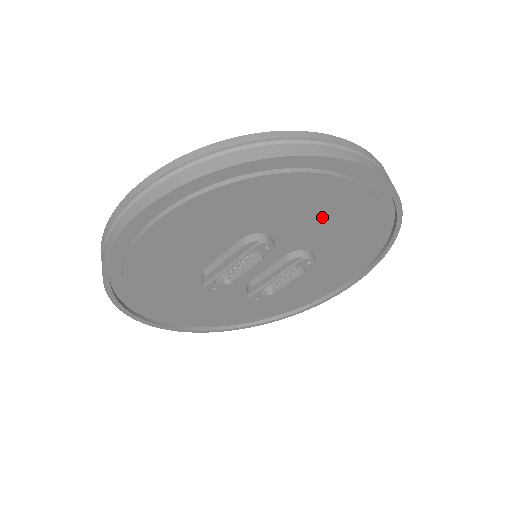
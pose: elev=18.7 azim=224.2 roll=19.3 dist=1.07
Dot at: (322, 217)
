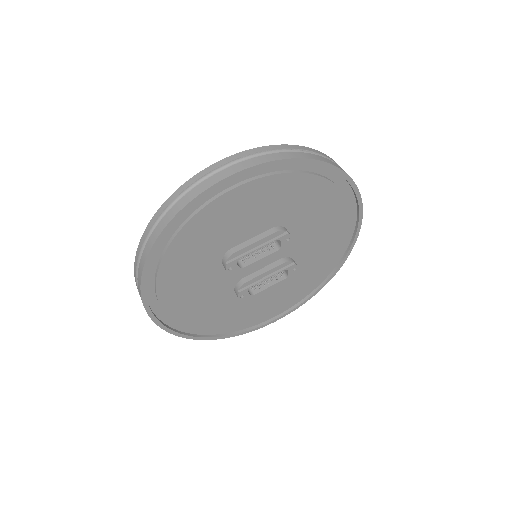
Dot at: (320, 231)
